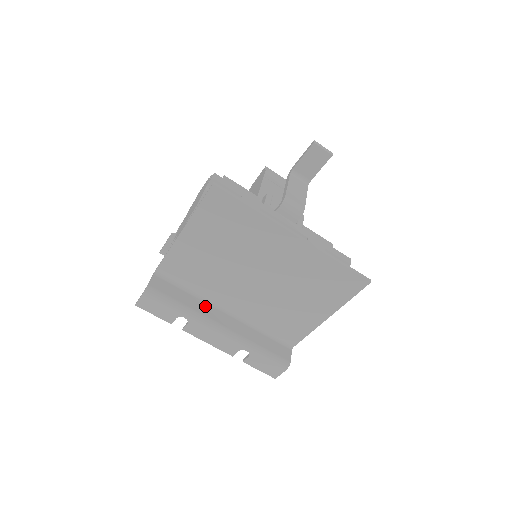
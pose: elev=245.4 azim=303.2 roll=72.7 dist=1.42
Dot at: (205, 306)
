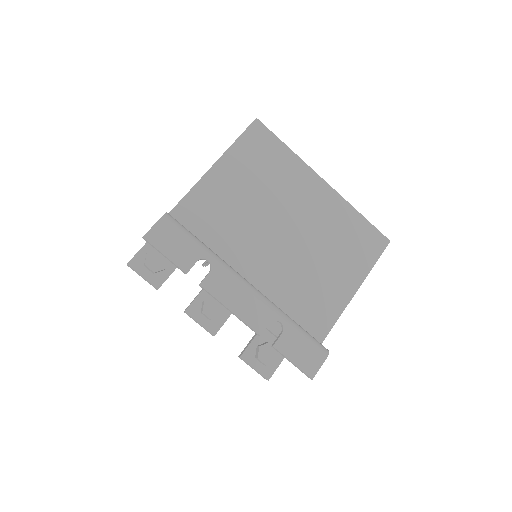
Dot at: occluded
